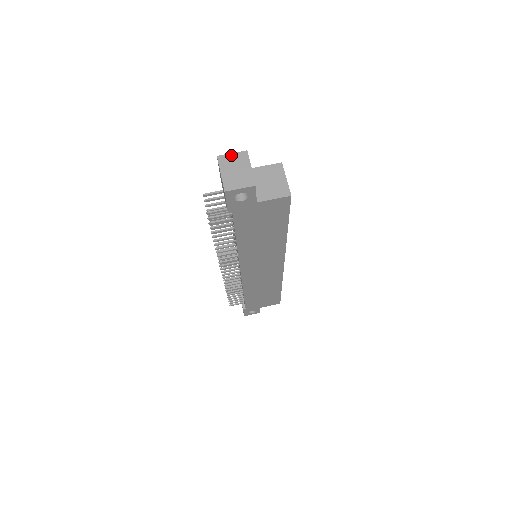
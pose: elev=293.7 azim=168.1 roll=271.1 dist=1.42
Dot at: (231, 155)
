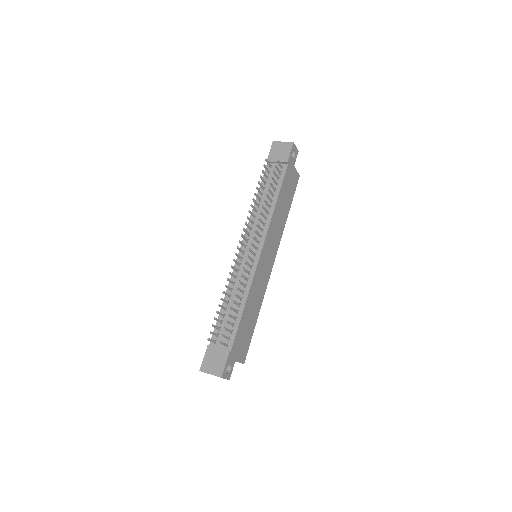
Dot at: occluded
